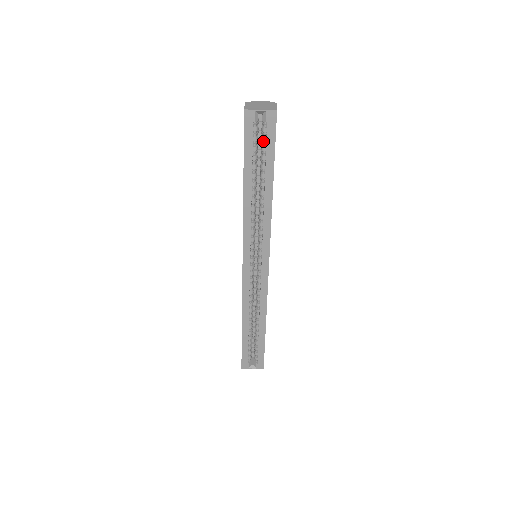
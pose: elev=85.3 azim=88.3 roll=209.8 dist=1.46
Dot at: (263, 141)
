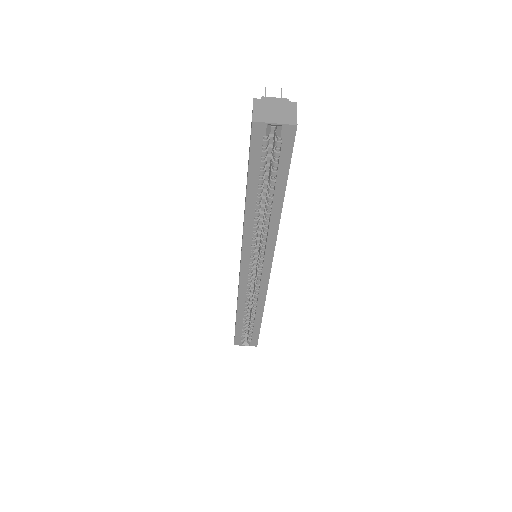
Dot at: (275, 155)
